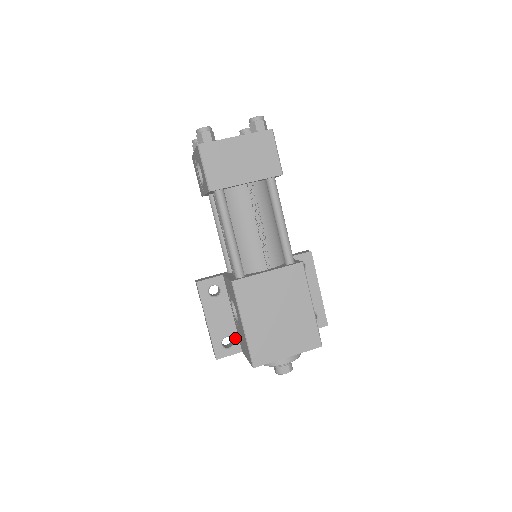
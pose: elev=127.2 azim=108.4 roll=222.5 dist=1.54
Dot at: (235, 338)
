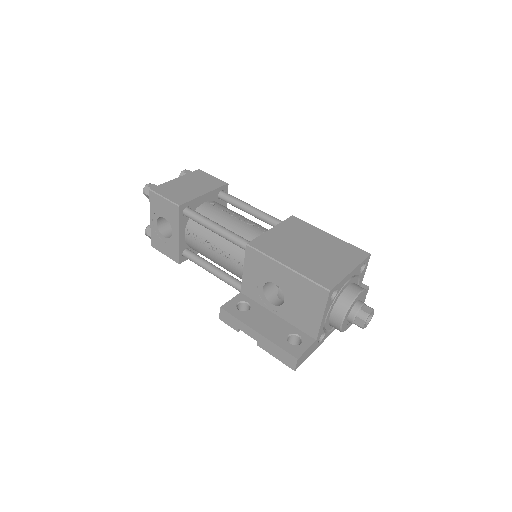
Dot at: (298, 333)
